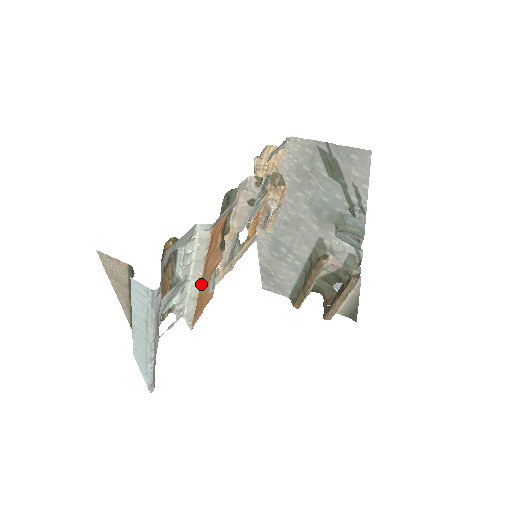
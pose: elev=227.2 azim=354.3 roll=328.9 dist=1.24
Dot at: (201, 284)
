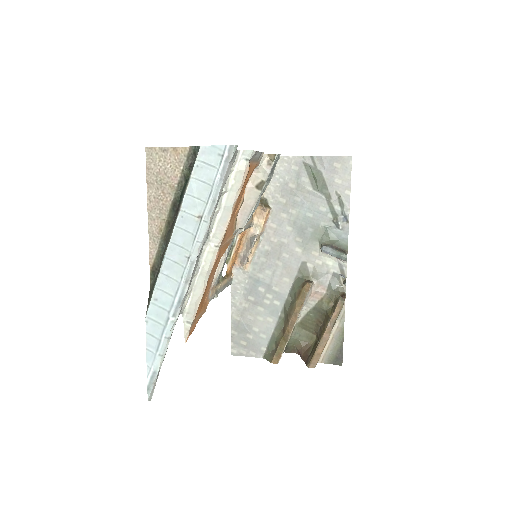
Dot at: (218, 252)
